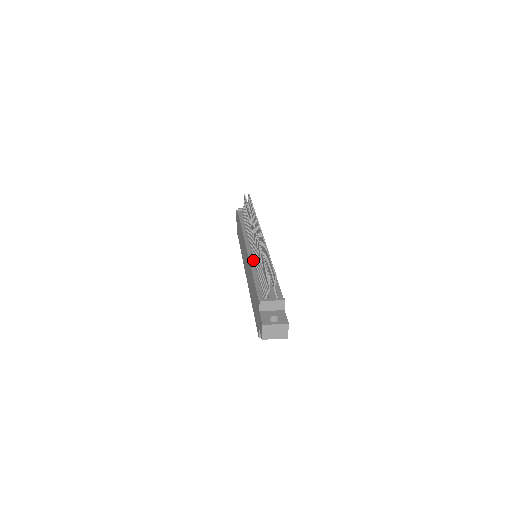
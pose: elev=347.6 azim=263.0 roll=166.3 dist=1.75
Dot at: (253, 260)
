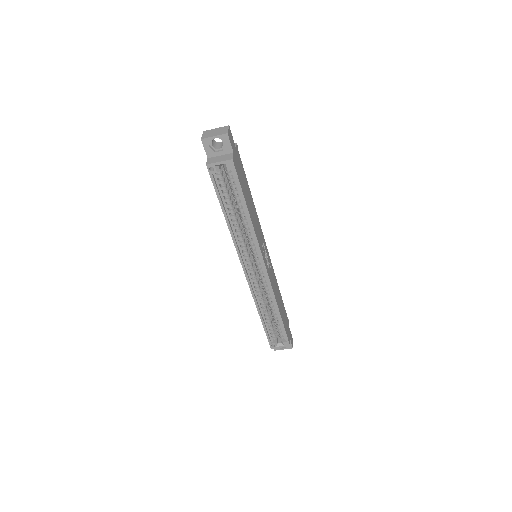
Dot at: occluded
